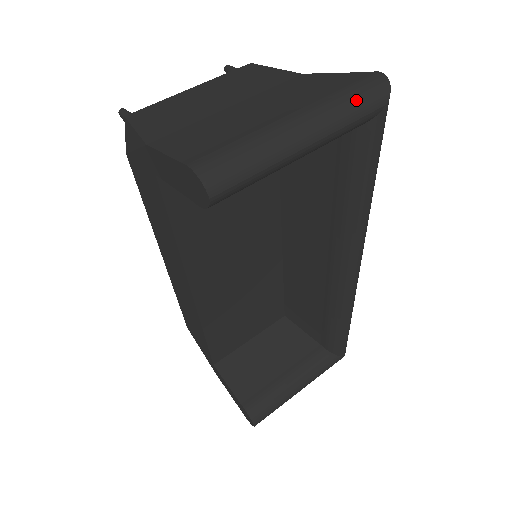
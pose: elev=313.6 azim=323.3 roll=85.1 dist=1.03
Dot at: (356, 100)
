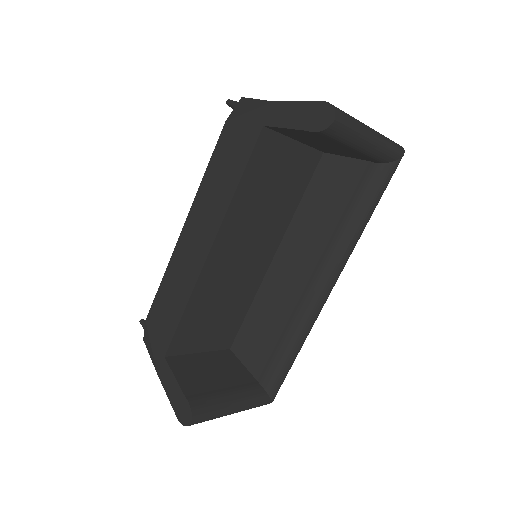
Dot at: (392, 142)
